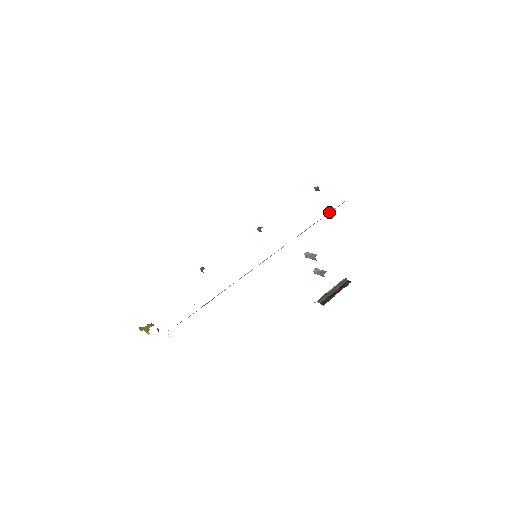
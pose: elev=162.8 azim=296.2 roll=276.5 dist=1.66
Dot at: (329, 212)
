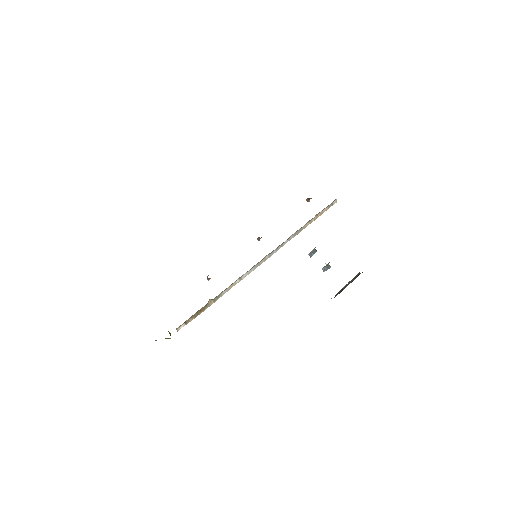
Dot at: (321, 211)
